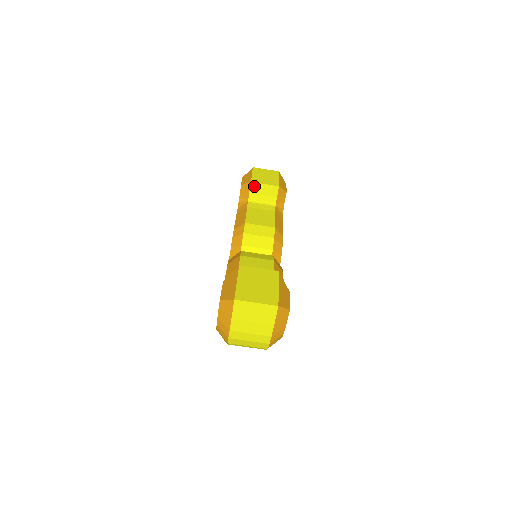
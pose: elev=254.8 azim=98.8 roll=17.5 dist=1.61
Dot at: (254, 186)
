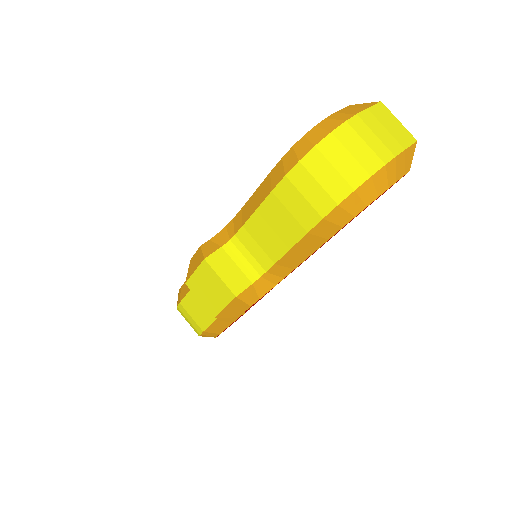
Dot at: occluded
